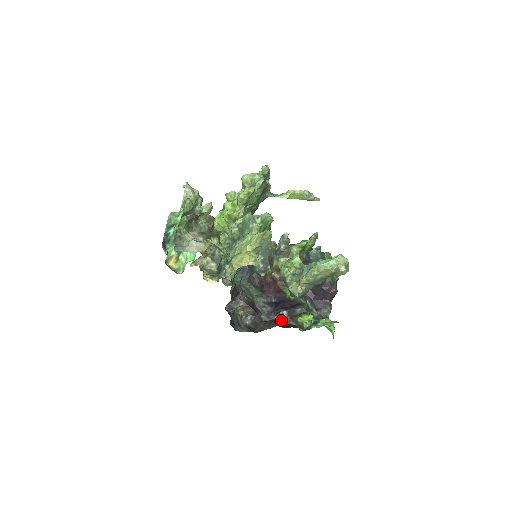
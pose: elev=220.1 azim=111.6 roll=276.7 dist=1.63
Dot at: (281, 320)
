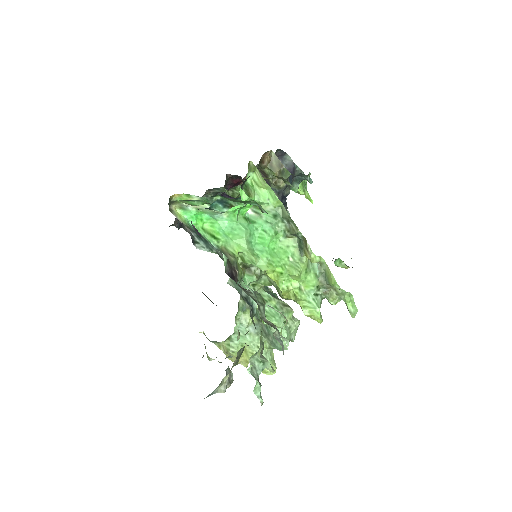
Dot at: occluded
